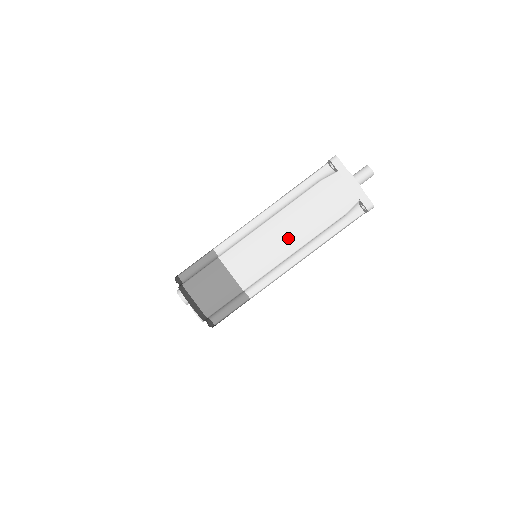
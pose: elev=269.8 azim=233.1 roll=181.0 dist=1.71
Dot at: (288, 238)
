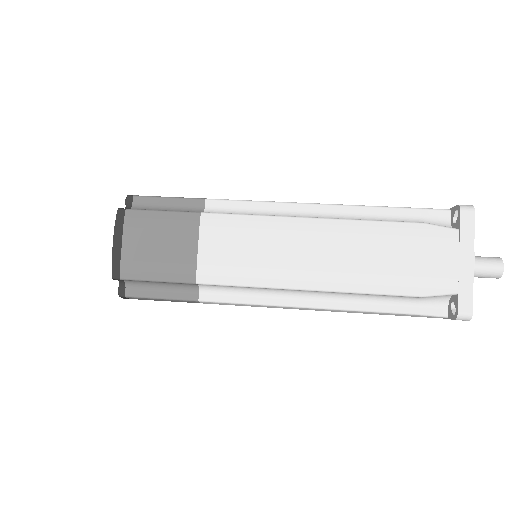
Dot at: (314, 263)
